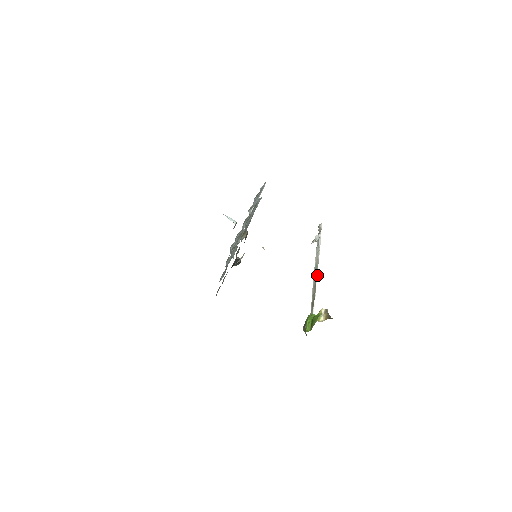
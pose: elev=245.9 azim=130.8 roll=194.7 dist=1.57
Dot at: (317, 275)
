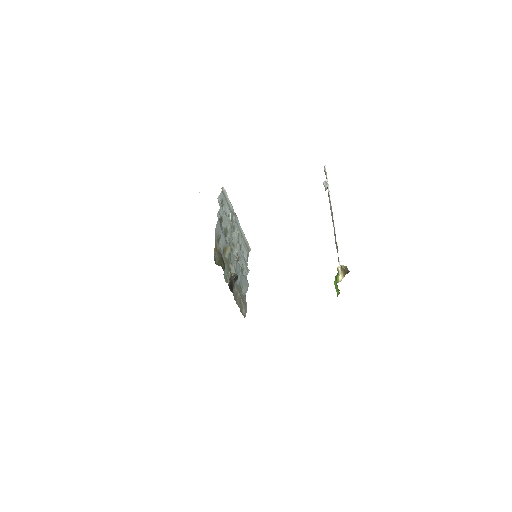
Dot at: (334, 226)
